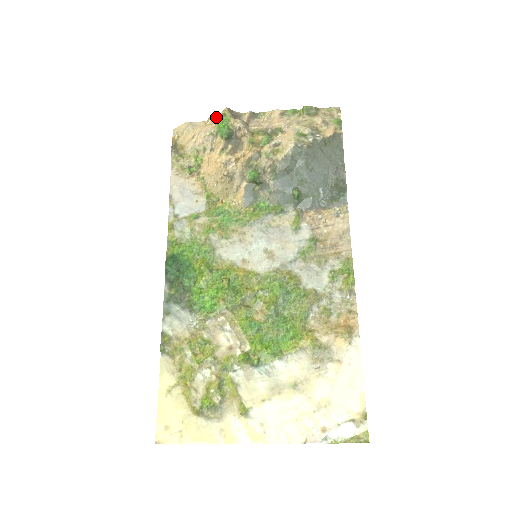
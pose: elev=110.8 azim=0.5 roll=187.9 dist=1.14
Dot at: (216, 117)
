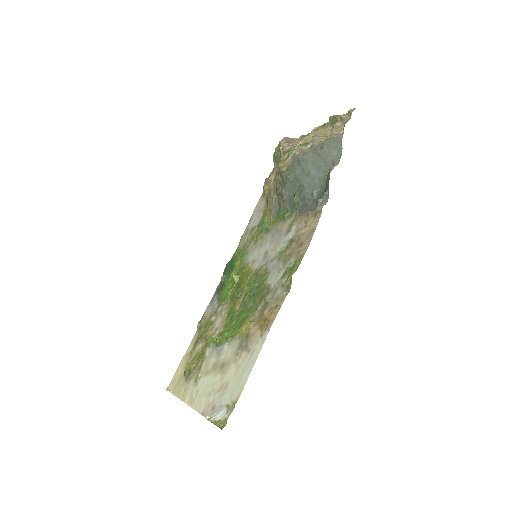
Dot at: occluded
